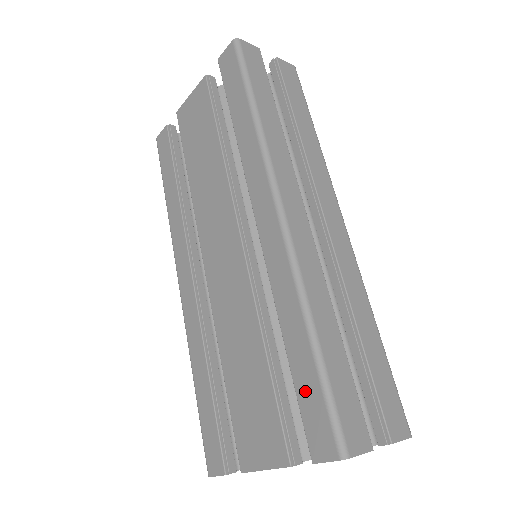
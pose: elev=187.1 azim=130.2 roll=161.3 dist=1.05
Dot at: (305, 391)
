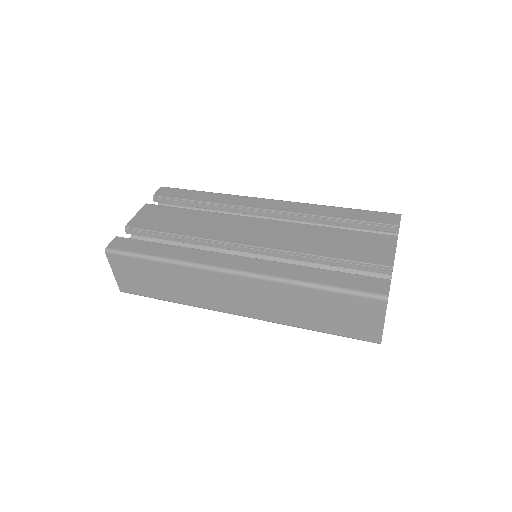
Dot at: (364, 217)
